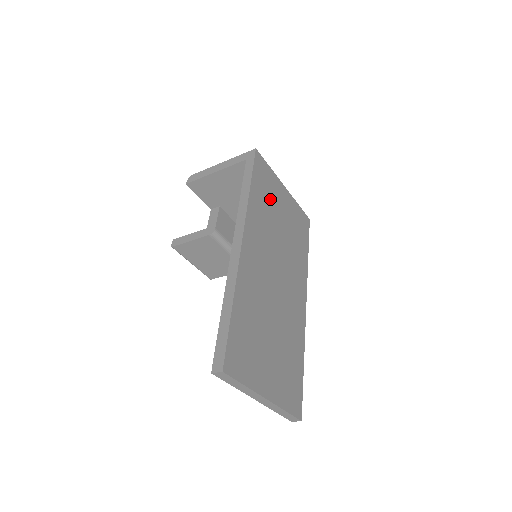
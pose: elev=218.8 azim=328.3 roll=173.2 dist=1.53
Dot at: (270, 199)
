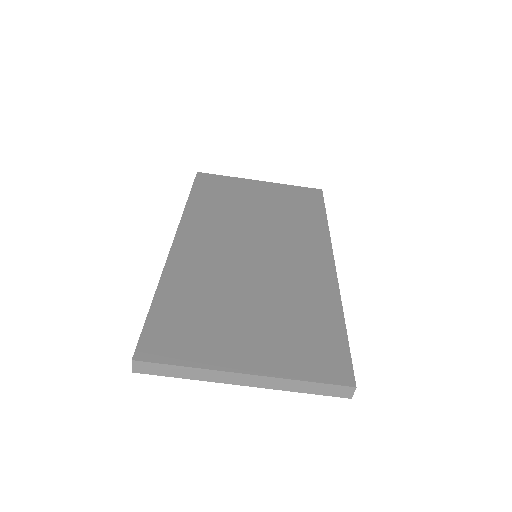
Dot at: (230, 197)
